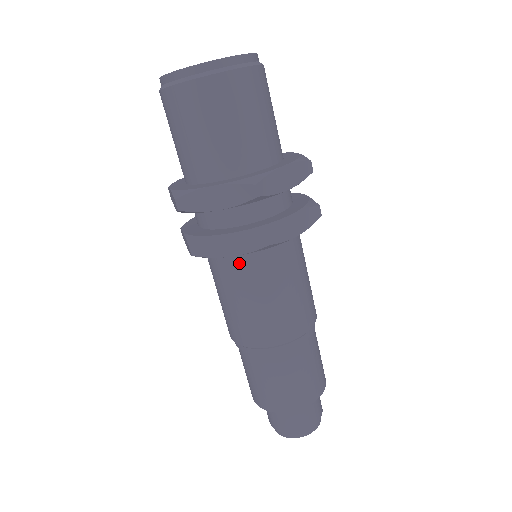
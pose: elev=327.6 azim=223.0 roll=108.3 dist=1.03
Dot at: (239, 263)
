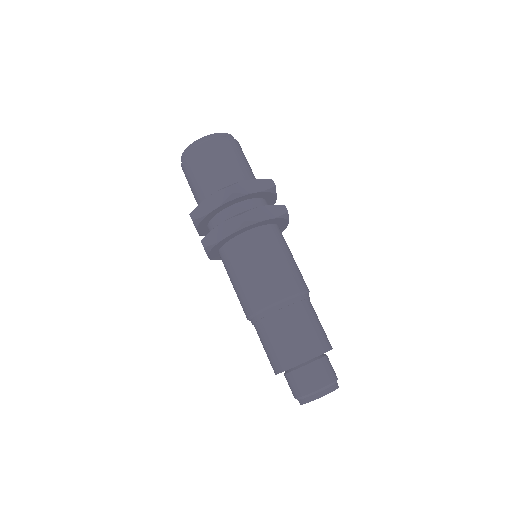
Dot at: (235, 247)
